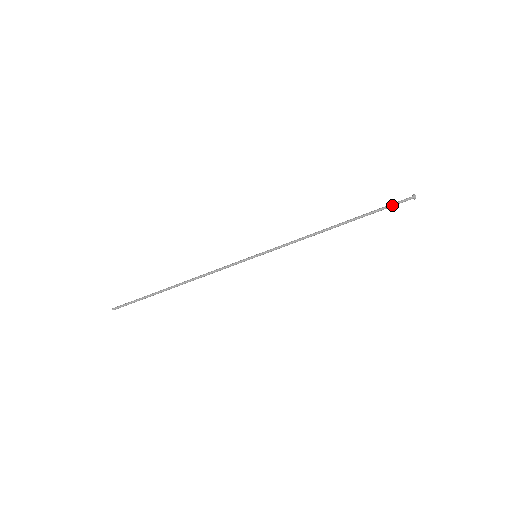
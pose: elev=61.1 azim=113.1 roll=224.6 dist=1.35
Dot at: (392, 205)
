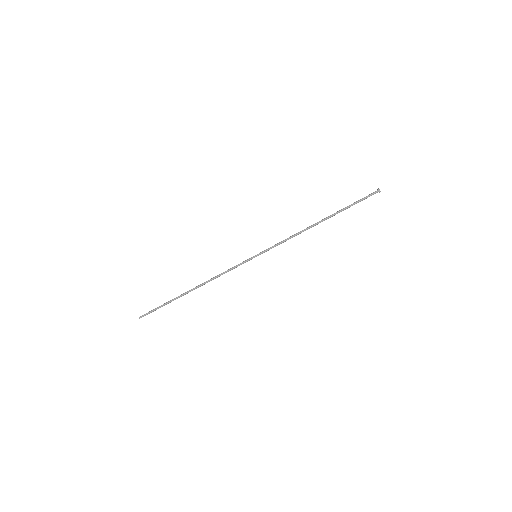
Dot at: (362, 200)
